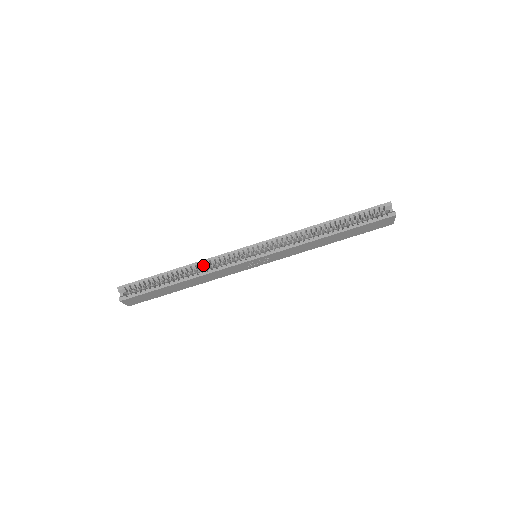
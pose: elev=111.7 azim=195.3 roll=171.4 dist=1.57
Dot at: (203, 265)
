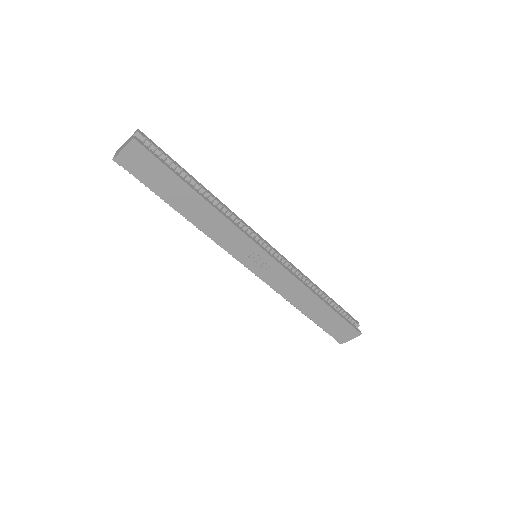
Dot at: (224, 209)
